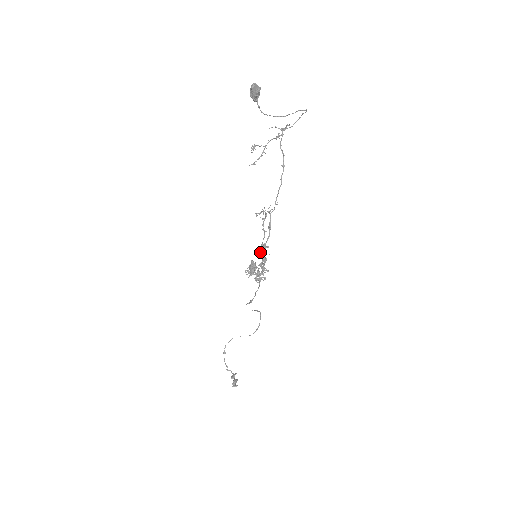
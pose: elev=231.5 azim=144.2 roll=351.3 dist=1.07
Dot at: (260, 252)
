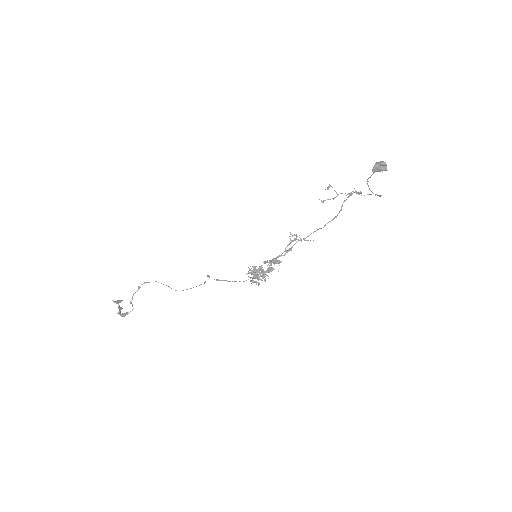
Dot at: occluded
